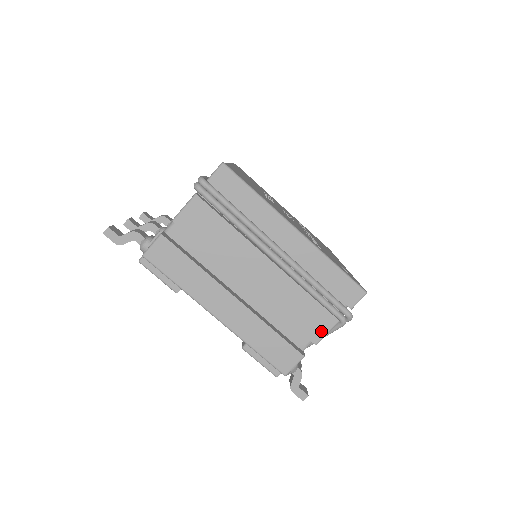
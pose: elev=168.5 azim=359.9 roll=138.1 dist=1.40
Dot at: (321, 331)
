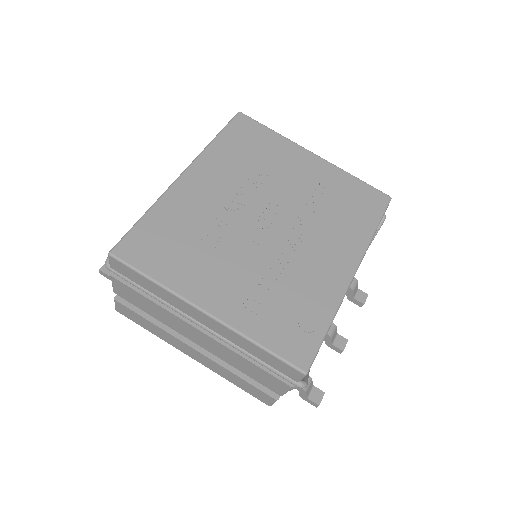
Dot at: (279, 389)
